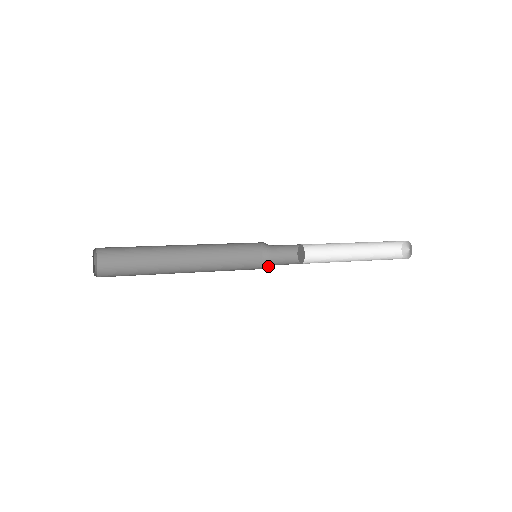
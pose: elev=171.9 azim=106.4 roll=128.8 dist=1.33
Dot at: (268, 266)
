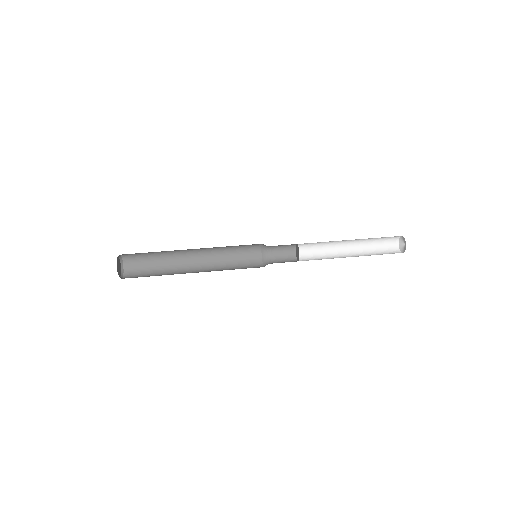
Dot at: occluded
